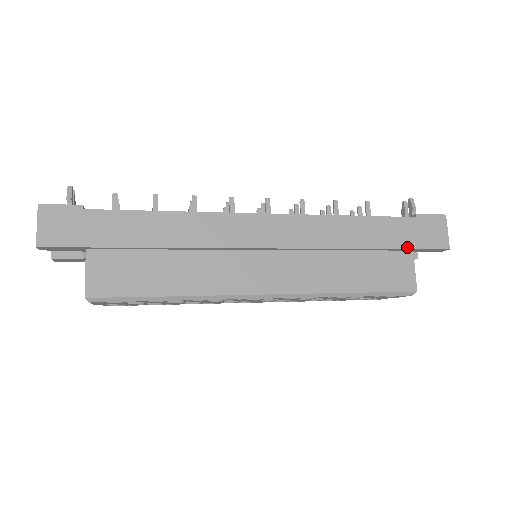
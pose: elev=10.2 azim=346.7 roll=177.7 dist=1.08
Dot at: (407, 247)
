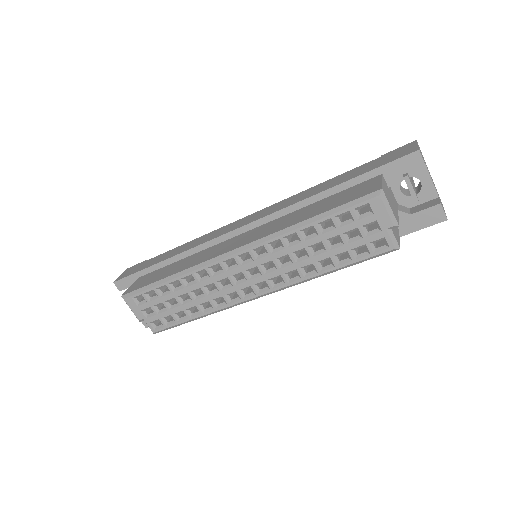
Dot at: (368, 171)
